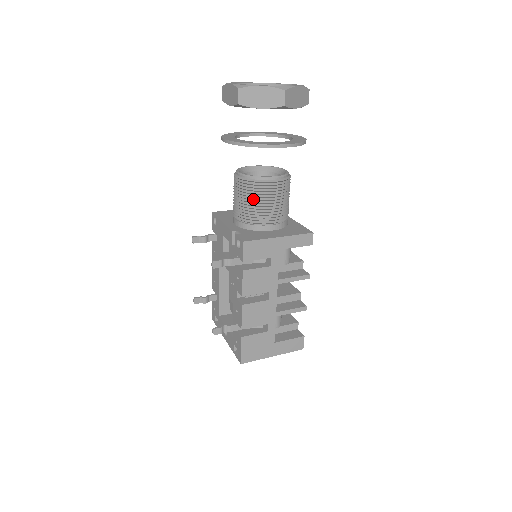
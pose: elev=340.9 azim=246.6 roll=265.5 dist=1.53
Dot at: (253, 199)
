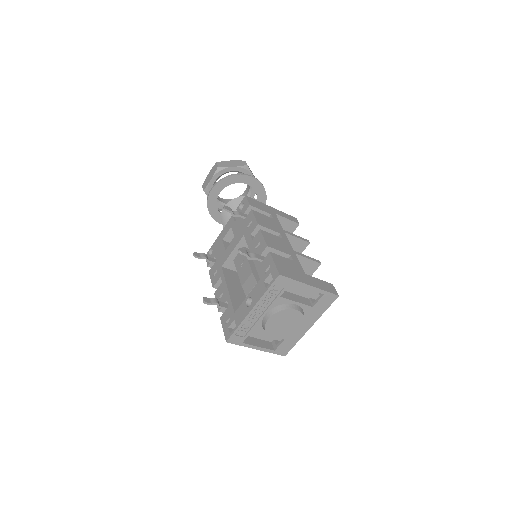
Dot at: occluded
